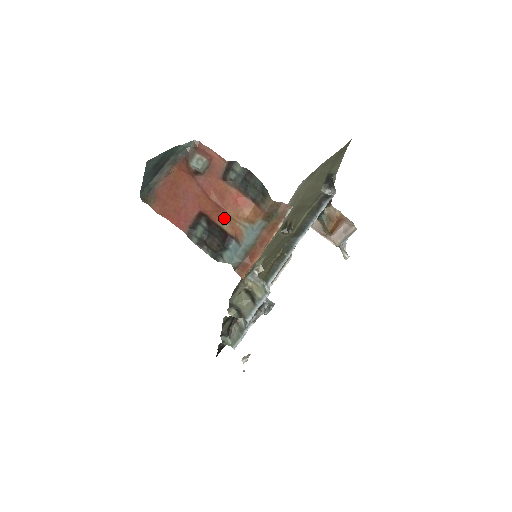
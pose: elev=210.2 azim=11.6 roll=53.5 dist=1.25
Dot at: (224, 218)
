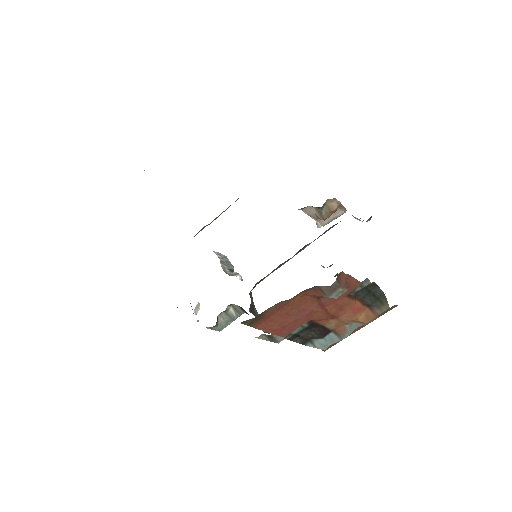
Dot at: (333, 322)
